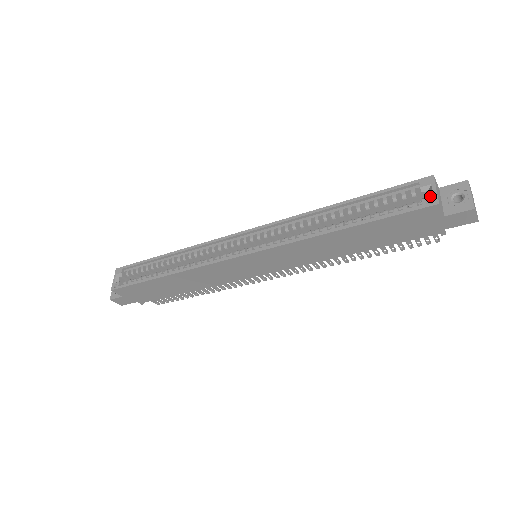
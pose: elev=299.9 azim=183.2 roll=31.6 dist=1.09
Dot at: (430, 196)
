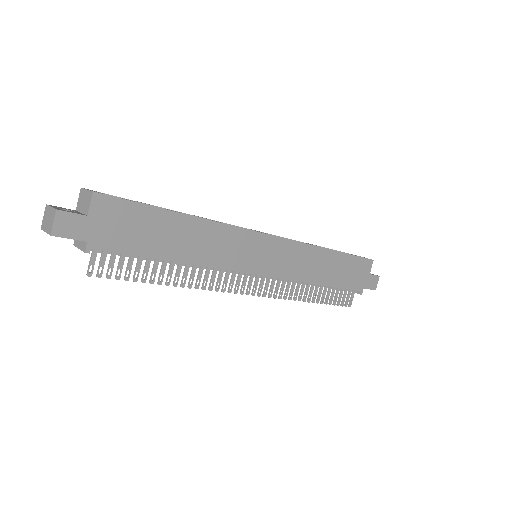
Dot at: occluded
